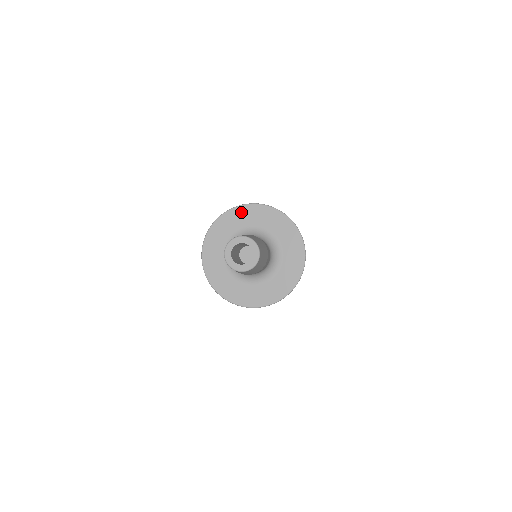
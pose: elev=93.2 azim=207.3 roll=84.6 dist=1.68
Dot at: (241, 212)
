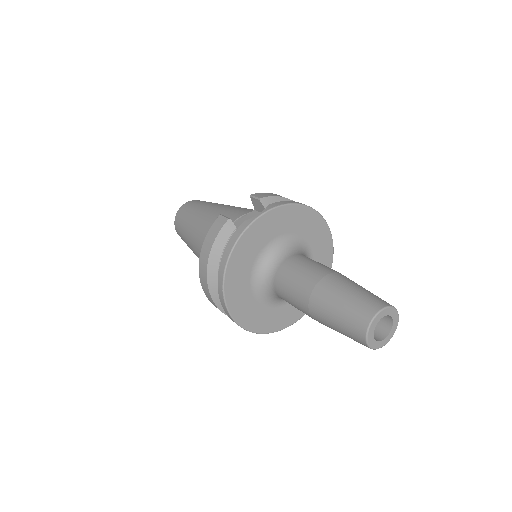
Dot at: (276, 217)
